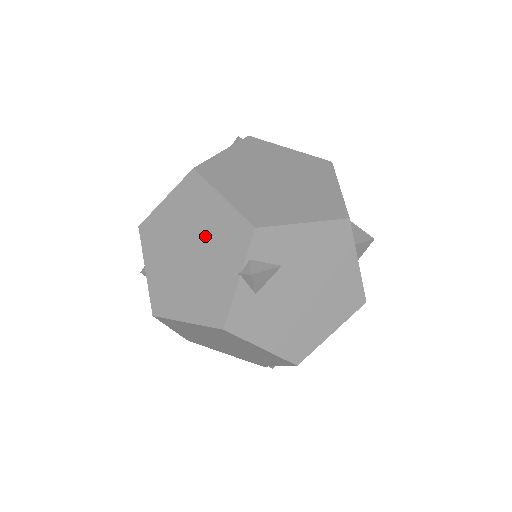
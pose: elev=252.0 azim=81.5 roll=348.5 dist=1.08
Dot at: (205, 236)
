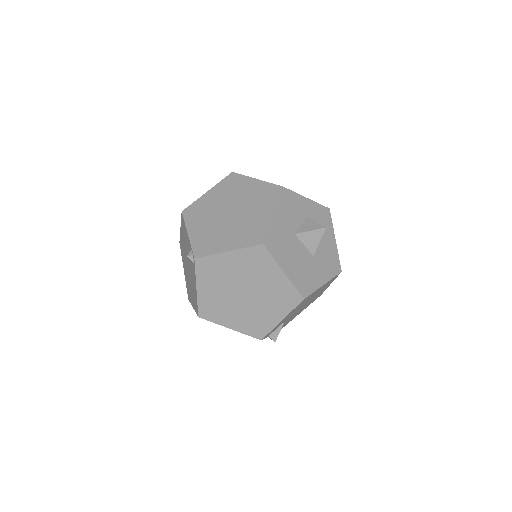
Dot at: occluded
